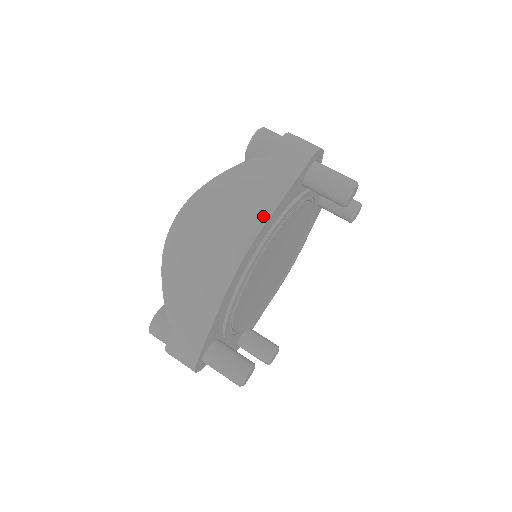
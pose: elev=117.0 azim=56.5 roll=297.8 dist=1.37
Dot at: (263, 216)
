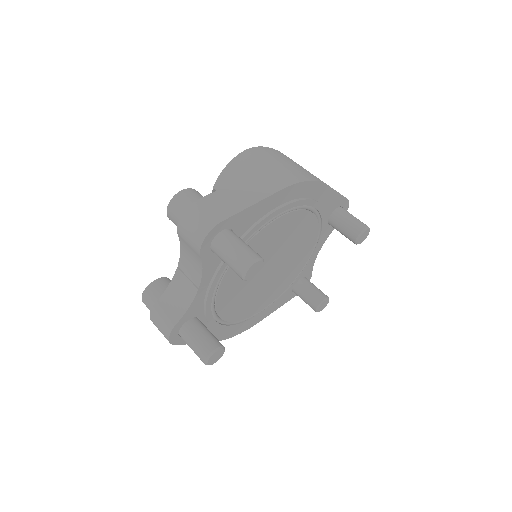
Dot at: occluded
